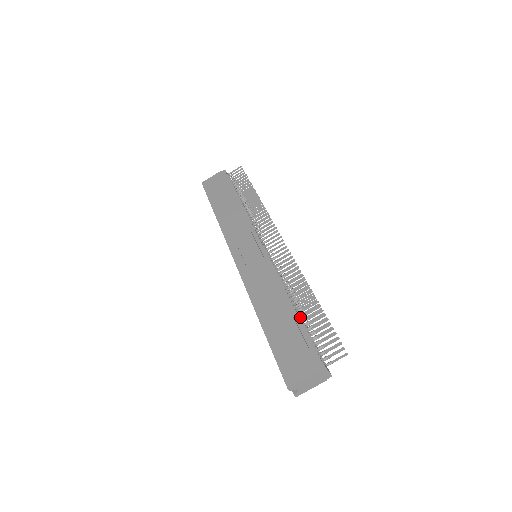
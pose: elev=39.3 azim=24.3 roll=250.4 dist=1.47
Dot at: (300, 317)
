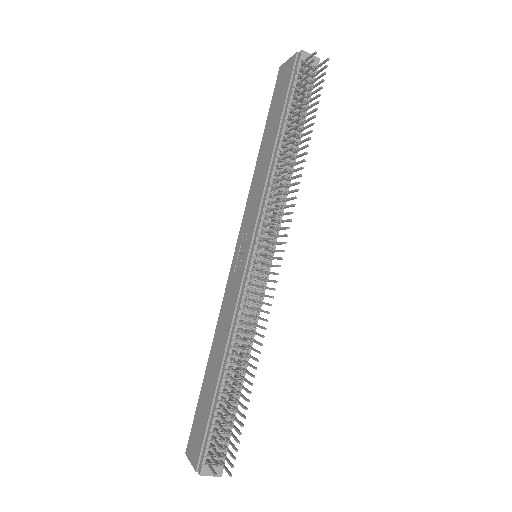
Dot at: (220, 394)
